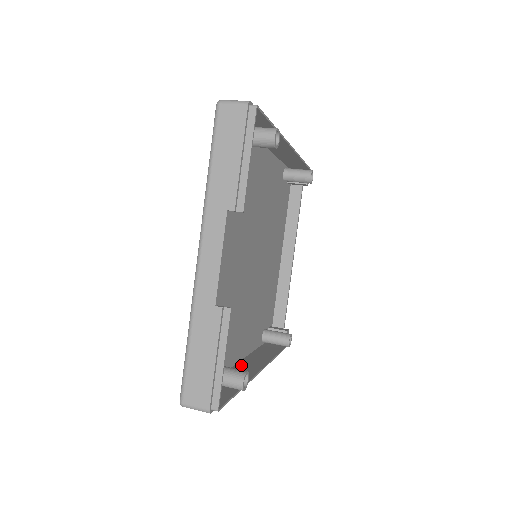
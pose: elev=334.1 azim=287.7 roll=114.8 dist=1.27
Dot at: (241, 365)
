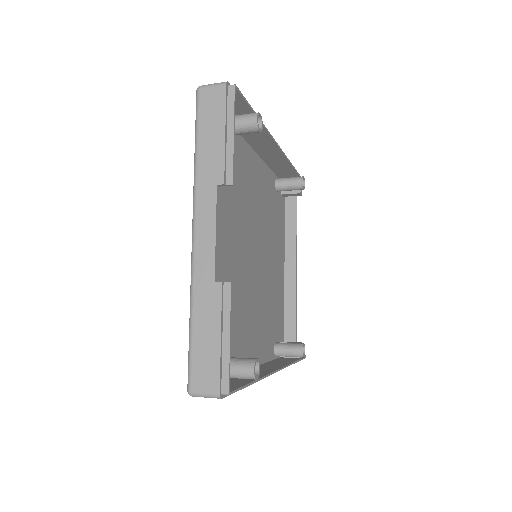
Dot at: occluded
